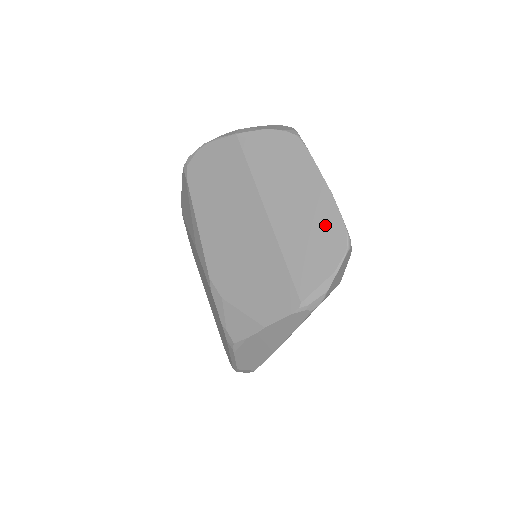
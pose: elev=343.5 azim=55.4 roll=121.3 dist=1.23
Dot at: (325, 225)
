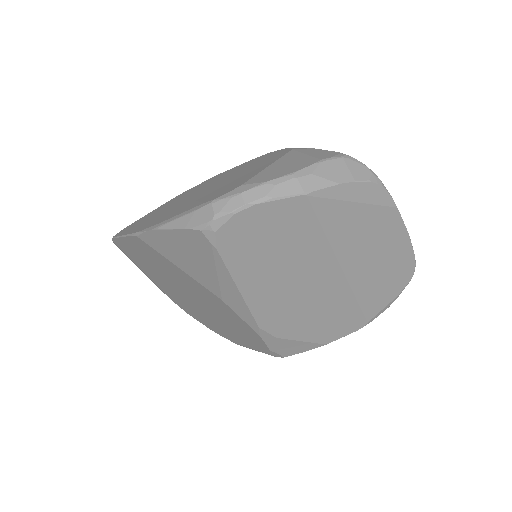
Dot at: (399, 264)
